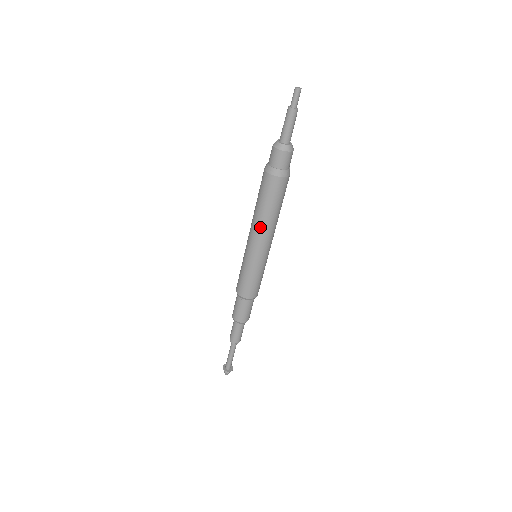
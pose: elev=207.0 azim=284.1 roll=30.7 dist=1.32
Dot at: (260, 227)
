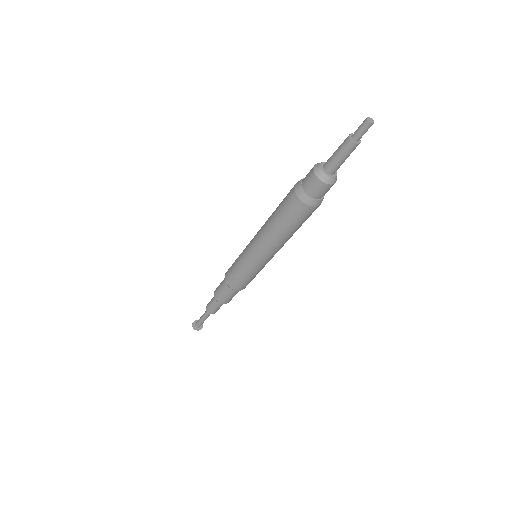
Dot at: (279, 245)
